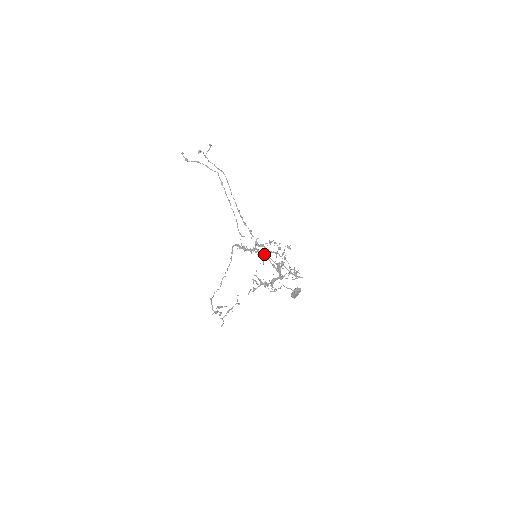
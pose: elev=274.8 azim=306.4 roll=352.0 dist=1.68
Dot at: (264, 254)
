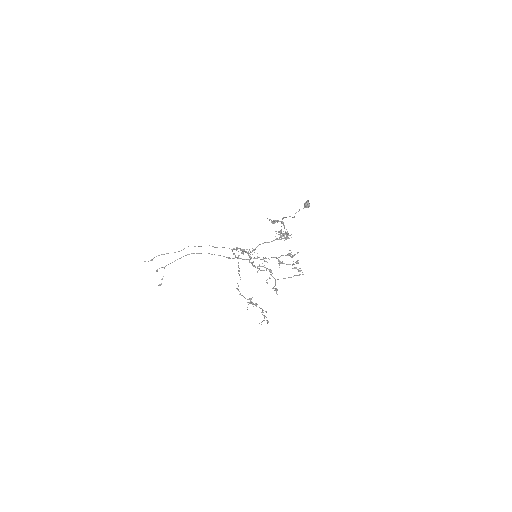
Dot at: (262, 243)
